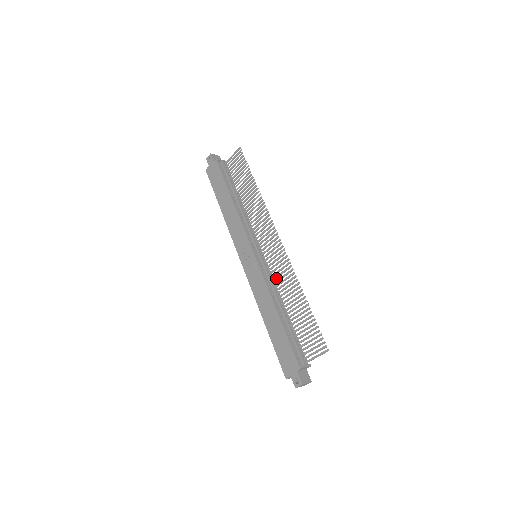
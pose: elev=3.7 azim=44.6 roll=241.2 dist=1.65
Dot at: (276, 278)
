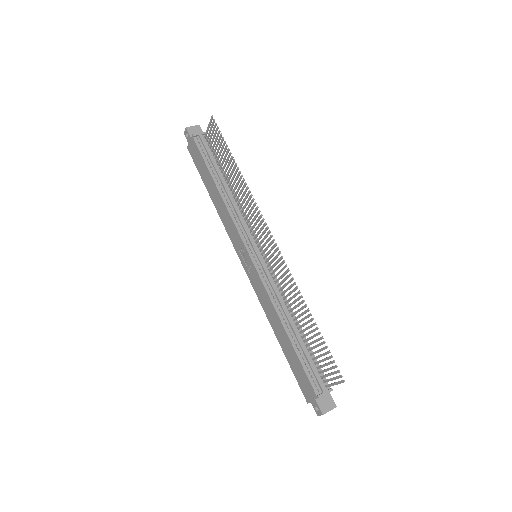
Dot at: occluded
